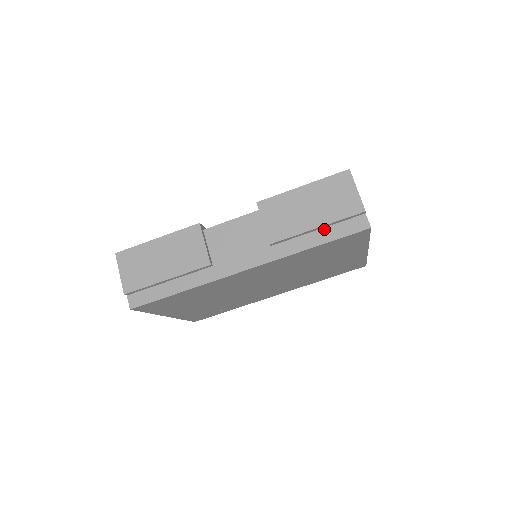
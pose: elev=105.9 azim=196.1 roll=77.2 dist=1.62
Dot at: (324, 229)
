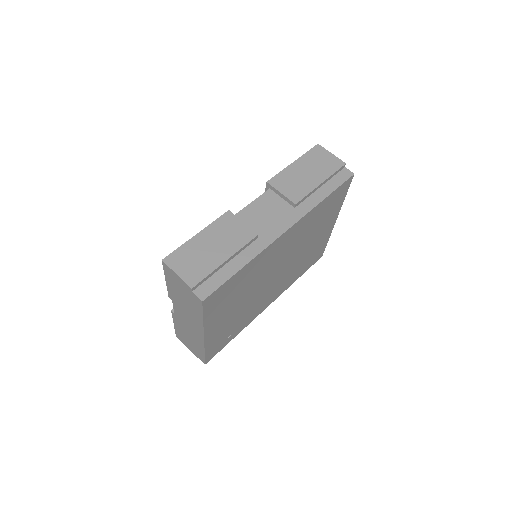
Dot at: (325, 184)
